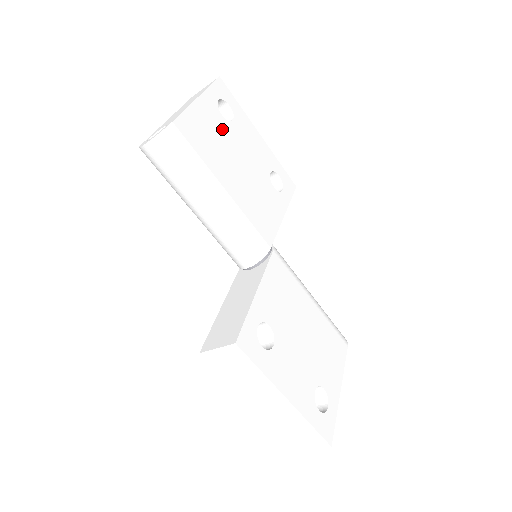
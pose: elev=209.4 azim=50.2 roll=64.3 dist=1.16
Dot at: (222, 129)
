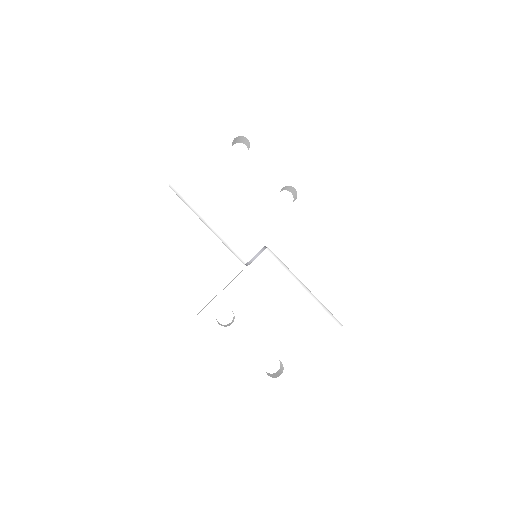
Dot at: (231, 163)
